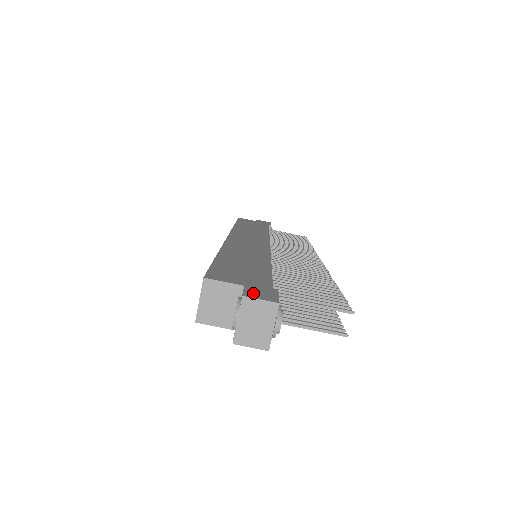
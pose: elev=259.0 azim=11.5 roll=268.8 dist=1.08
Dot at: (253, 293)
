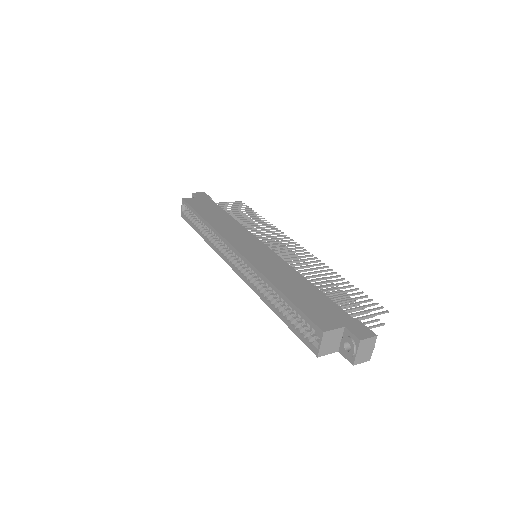
Dot at: (359, 333)
